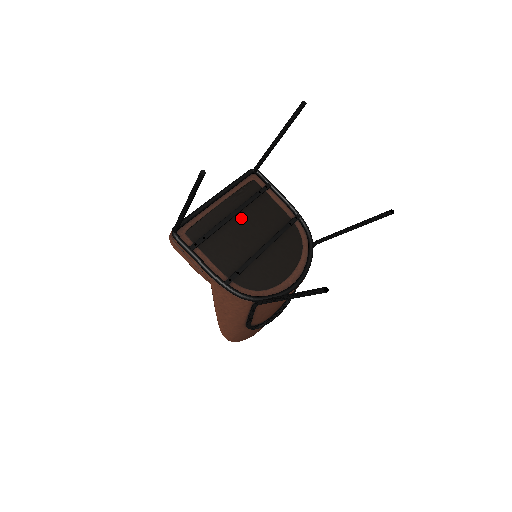
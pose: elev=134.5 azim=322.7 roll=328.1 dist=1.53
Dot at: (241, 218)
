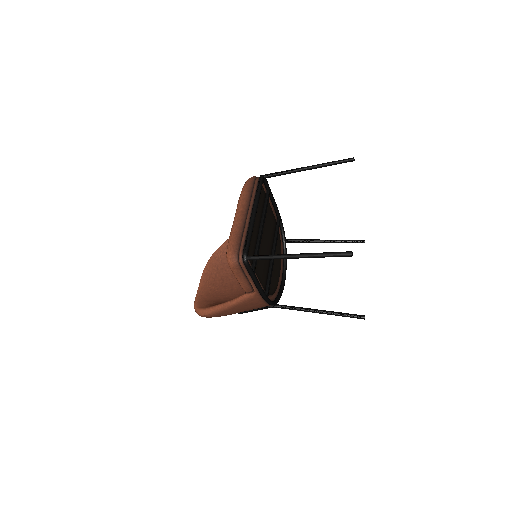
Dot at: (263, 229)
